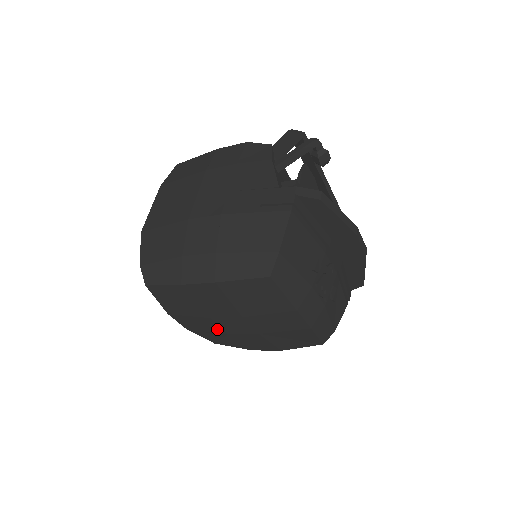
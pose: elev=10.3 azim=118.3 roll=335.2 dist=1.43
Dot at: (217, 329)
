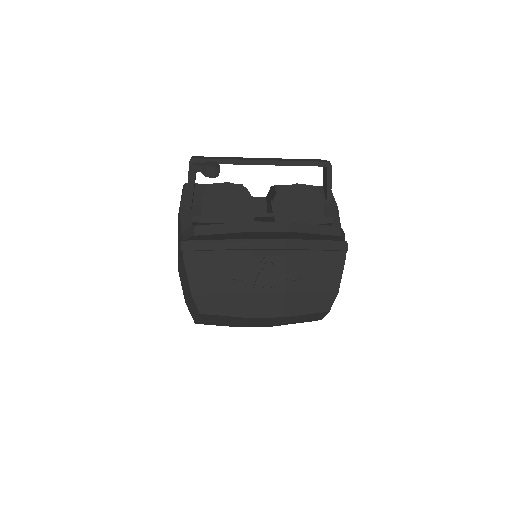
Dot at: occluded
